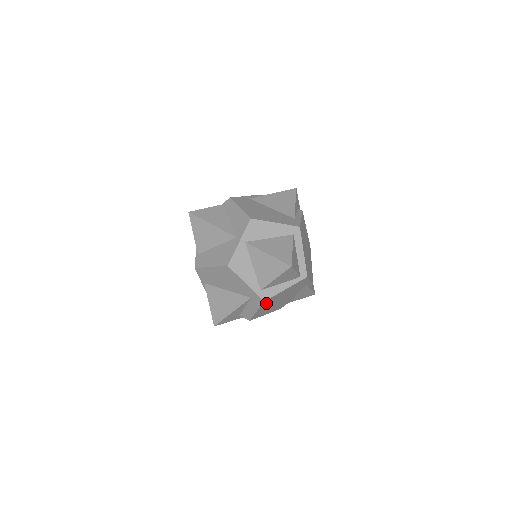
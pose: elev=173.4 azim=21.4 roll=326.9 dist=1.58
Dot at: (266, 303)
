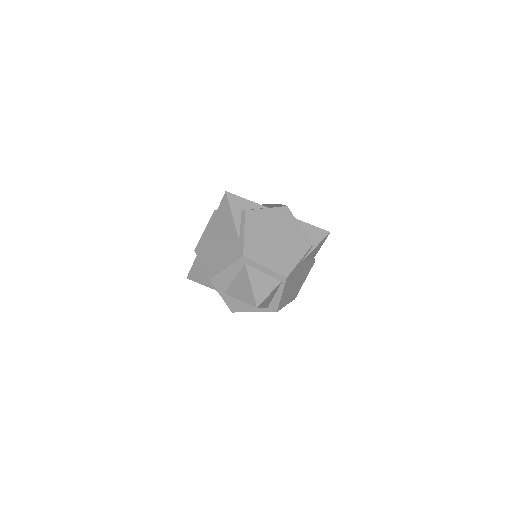
Dot at: (283, 303)
